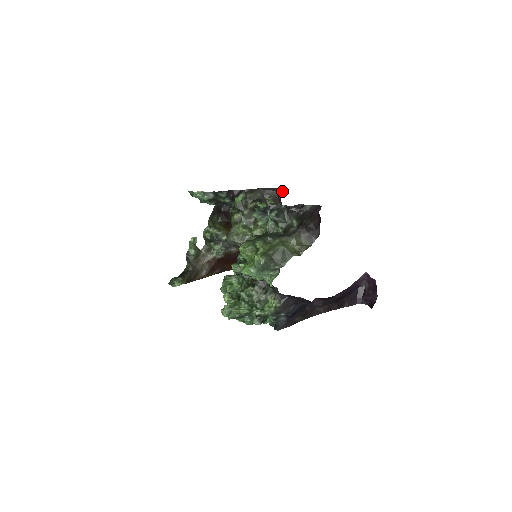
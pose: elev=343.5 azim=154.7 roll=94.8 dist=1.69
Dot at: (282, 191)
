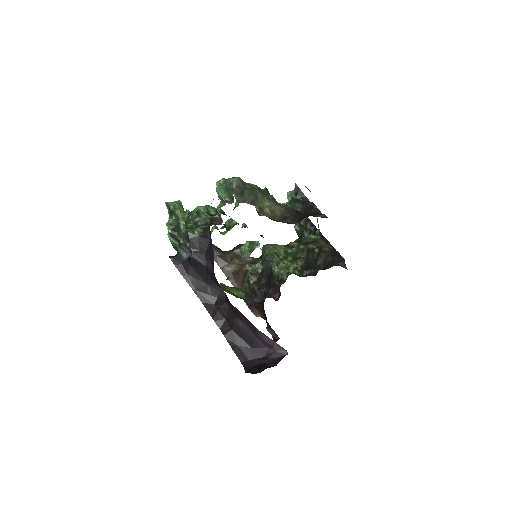
Dot at: (344, 266)
